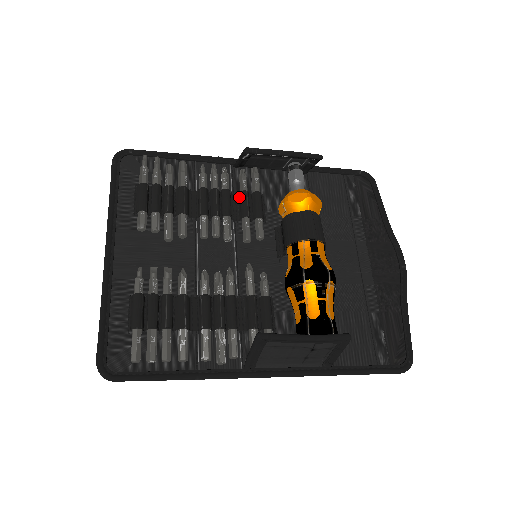
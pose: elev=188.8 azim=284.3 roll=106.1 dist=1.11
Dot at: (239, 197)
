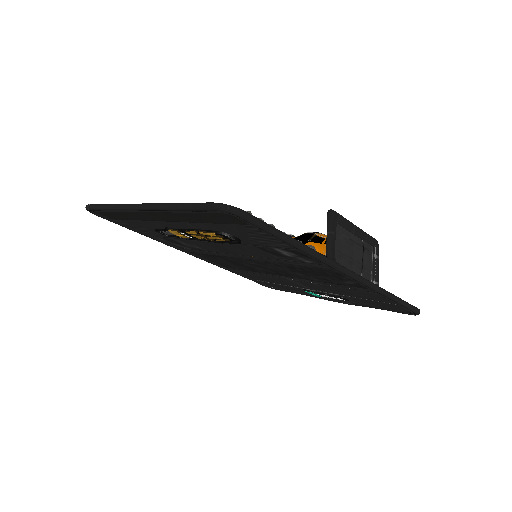
Dot at: occluded
